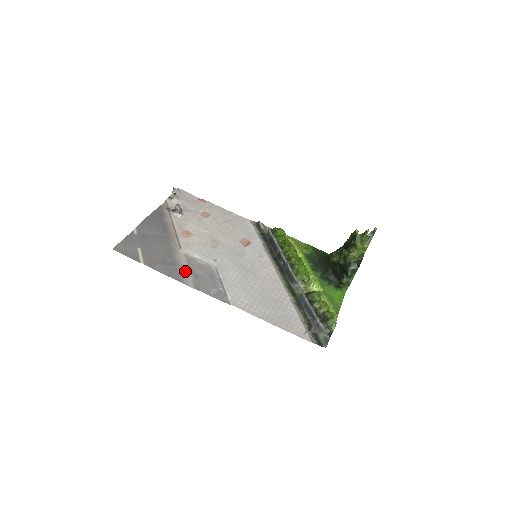
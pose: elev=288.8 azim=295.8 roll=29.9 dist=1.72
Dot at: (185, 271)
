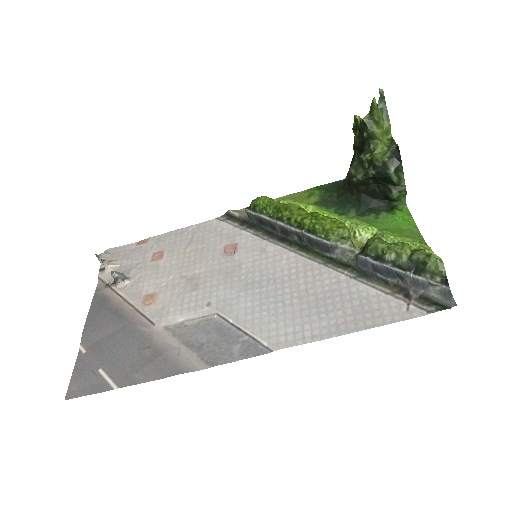
Dot at: (180, 352)
